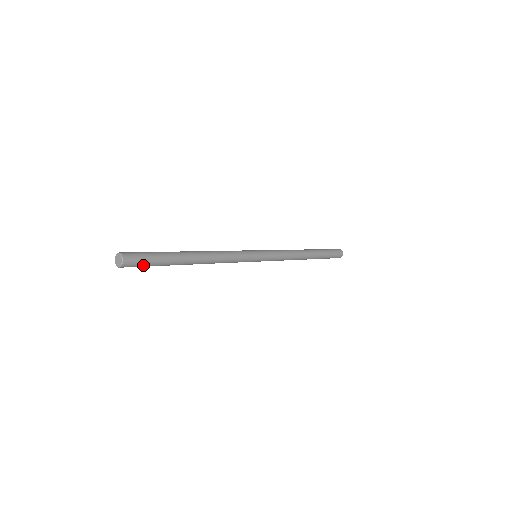
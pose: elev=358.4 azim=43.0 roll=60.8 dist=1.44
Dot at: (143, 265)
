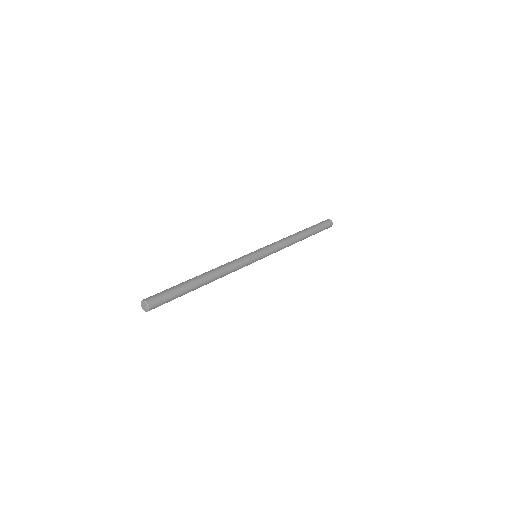
Dot at: occluded
